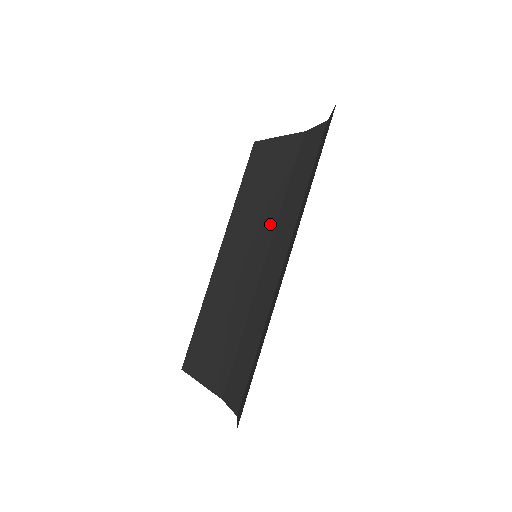
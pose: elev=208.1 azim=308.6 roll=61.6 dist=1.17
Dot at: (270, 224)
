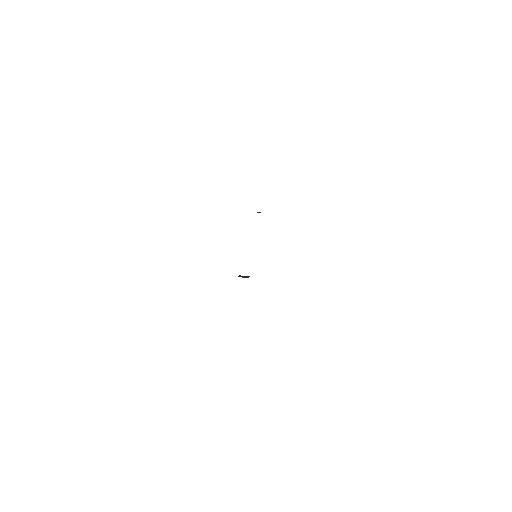
Dot at: occluded
